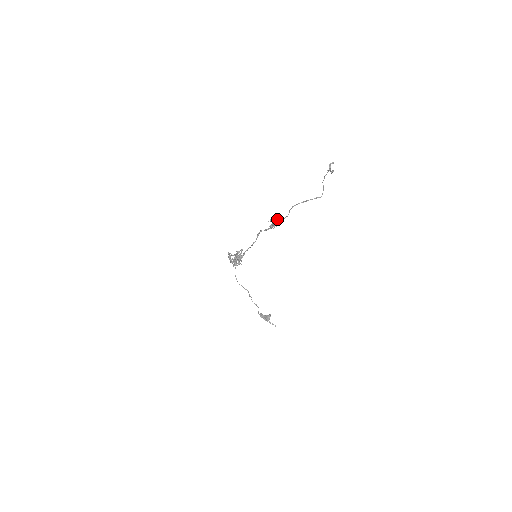
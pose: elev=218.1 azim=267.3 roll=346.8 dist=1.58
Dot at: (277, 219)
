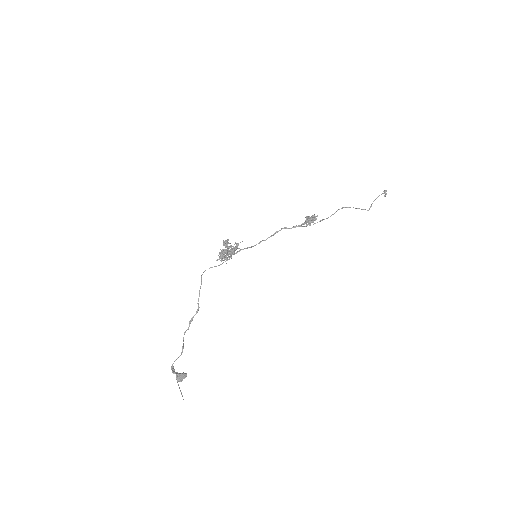
Dot at: (314, 218)
